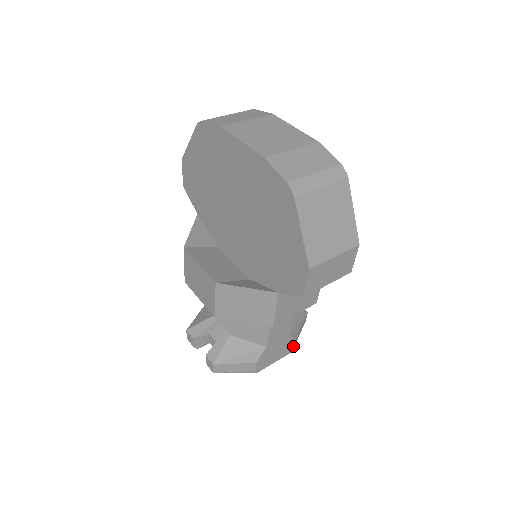
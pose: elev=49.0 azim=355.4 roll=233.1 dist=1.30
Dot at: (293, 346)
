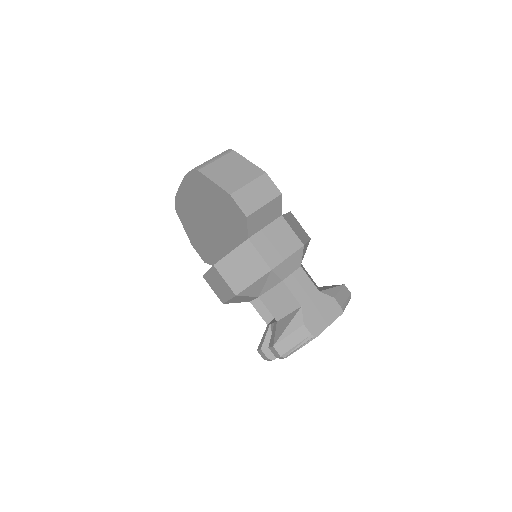
Dot at: (339, 306)
